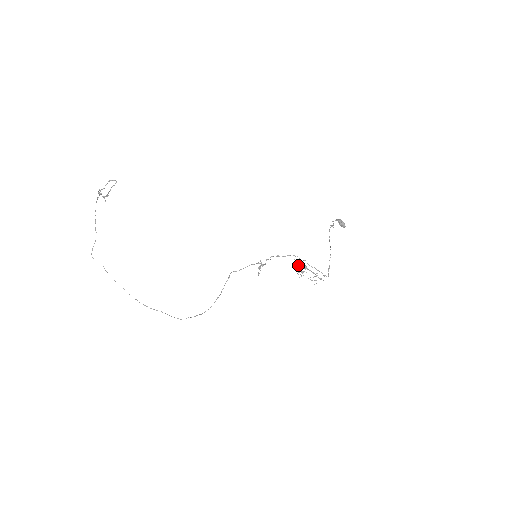
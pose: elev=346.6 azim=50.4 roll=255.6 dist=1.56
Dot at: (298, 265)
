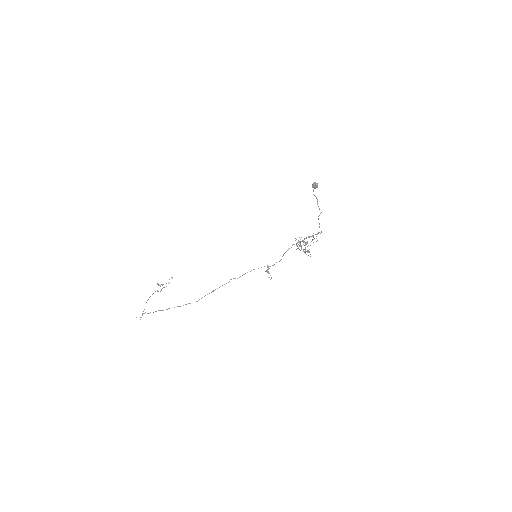
Dot at: (299, 245)
